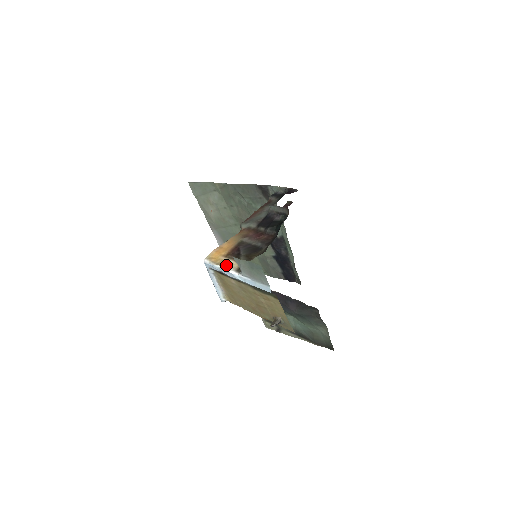
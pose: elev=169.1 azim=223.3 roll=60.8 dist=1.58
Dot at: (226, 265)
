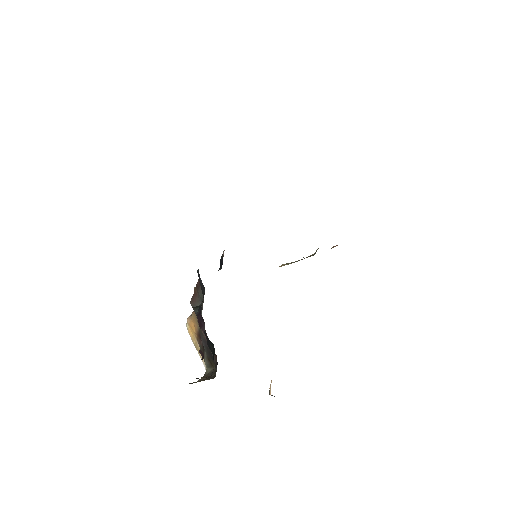
Dot at: (200, 354)
